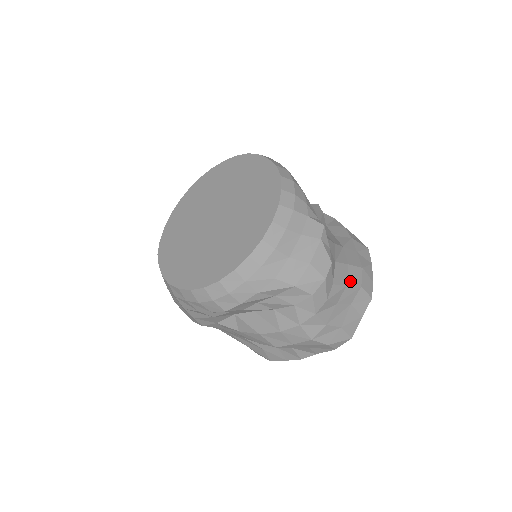
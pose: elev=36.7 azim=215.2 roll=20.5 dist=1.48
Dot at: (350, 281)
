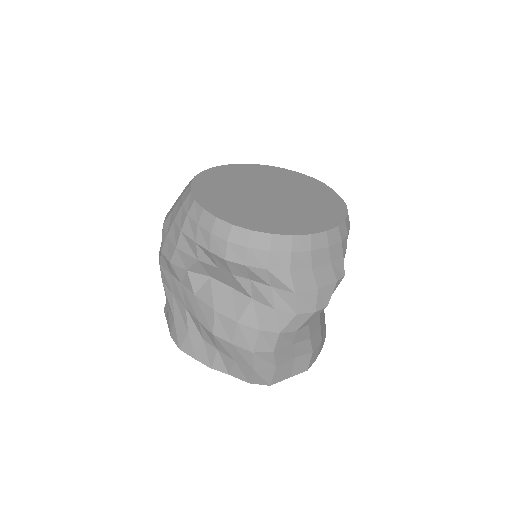
Dot at: (313, 338)
